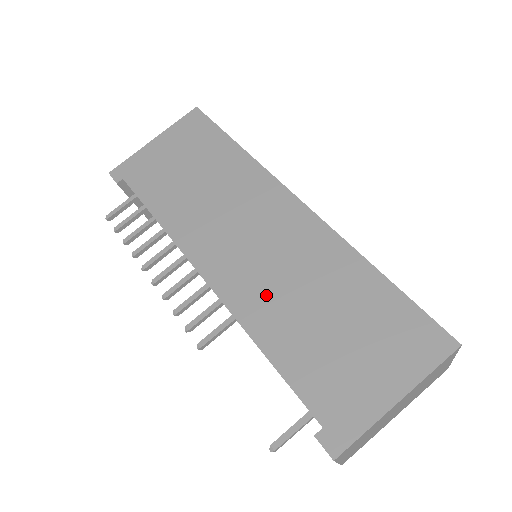
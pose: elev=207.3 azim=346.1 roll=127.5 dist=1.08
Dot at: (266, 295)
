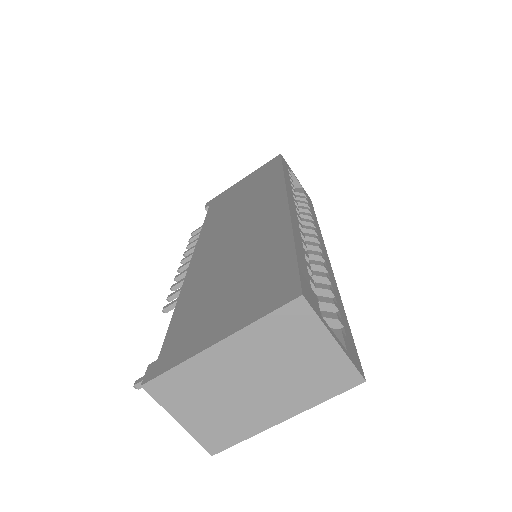
Dot at: (212, 264)
